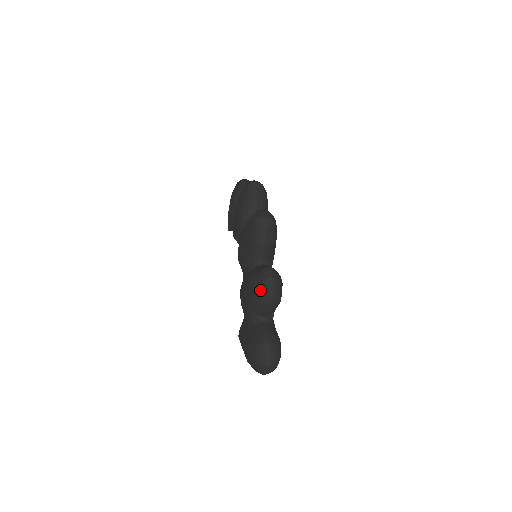
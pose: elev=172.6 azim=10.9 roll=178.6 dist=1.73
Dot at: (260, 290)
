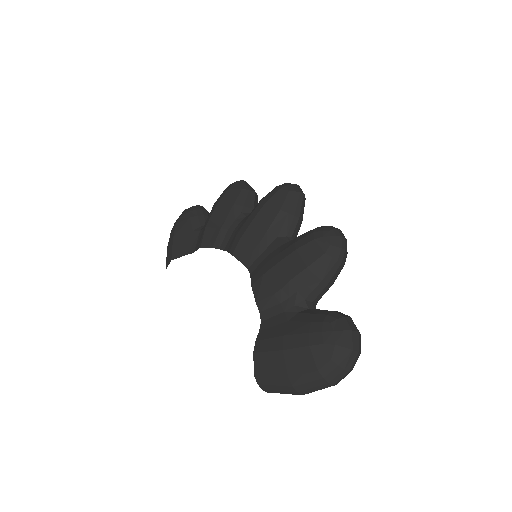
Dot at: (329, 242)
